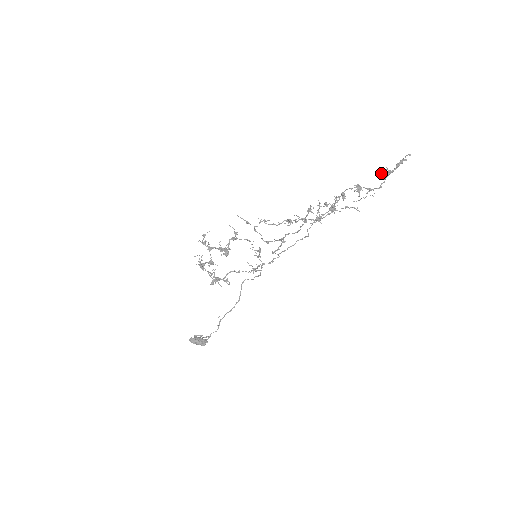
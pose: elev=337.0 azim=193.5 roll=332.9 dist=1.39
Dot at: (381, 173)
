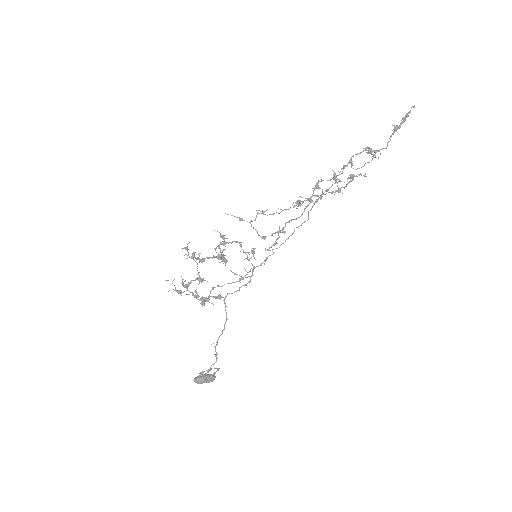
Dot at: occluded
